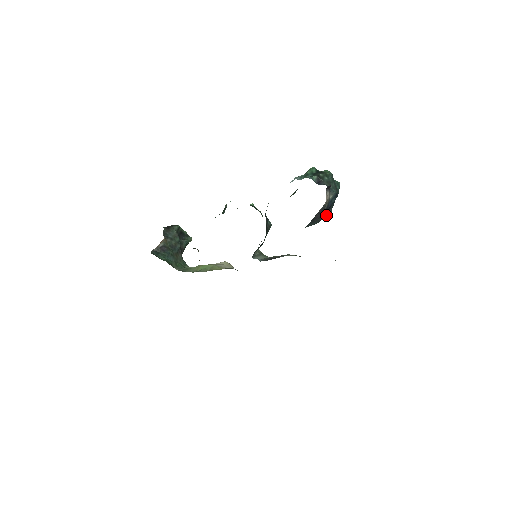
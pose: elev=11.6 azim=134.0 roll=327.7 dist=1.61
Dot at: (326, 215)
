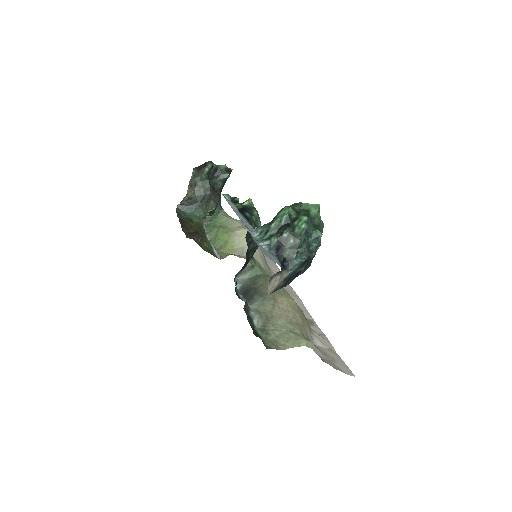
Dot at: occluded
